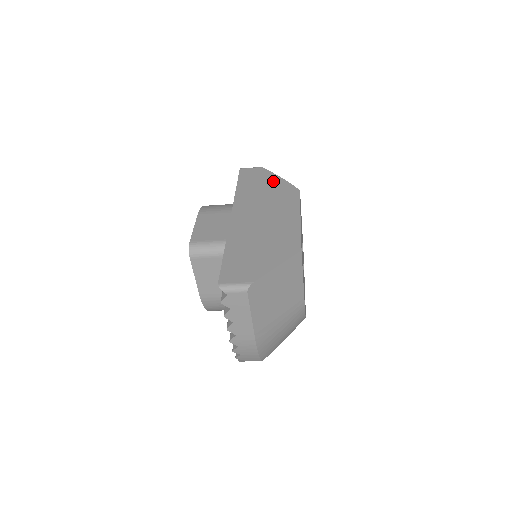
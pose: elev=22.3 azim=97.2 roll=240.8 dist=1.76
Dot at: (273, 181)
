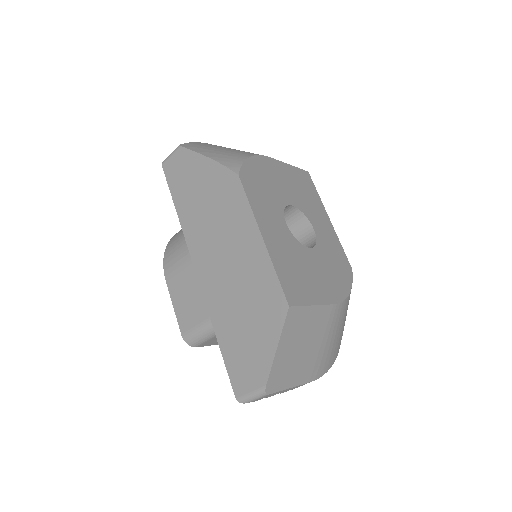
Dot at: (203, 172)
